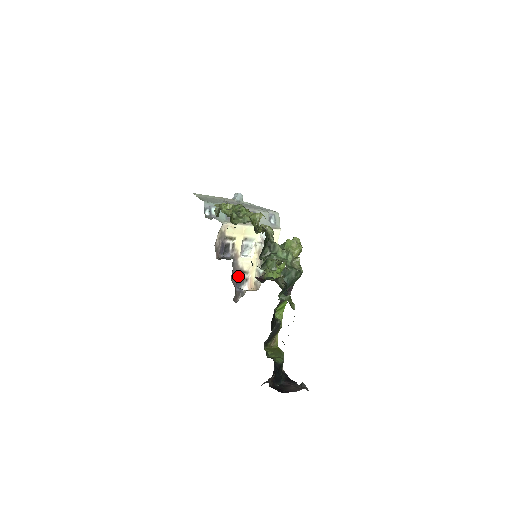
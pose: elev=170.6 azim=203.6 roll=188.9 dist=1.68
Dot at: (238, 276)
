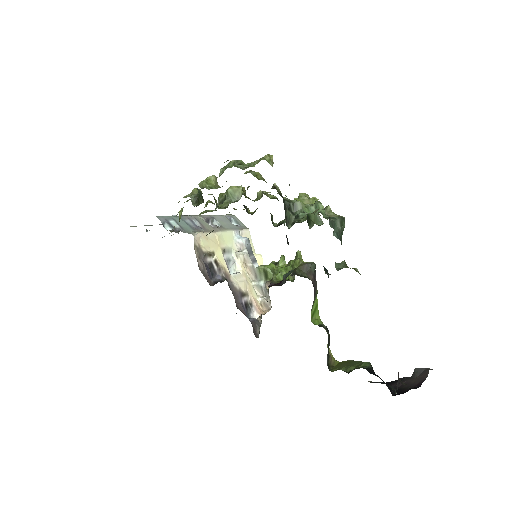
Dot at: (241, 302)
